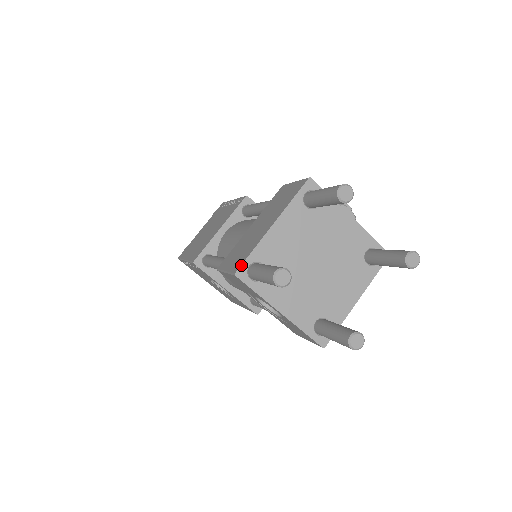
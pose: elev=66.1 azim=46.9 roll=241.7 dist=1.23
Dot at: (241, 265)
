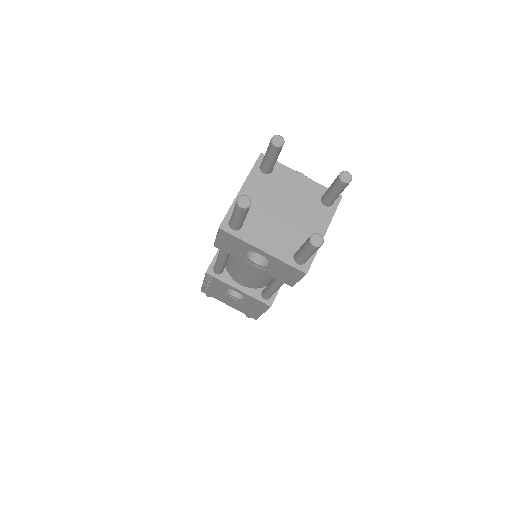
Dot at: occluded
